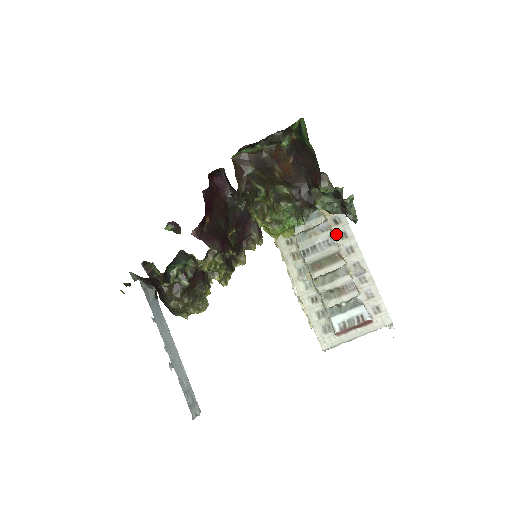
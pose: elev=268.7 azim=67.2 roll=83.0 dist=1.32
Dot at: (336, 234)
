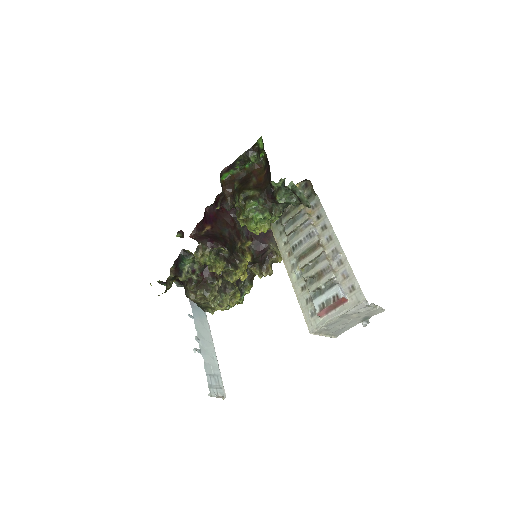
Dot at: (318, 228)
